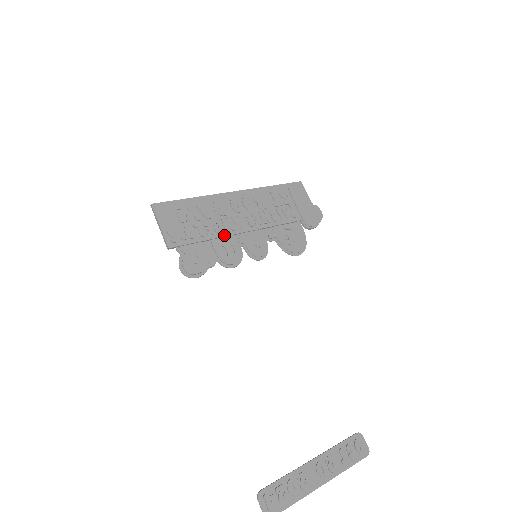
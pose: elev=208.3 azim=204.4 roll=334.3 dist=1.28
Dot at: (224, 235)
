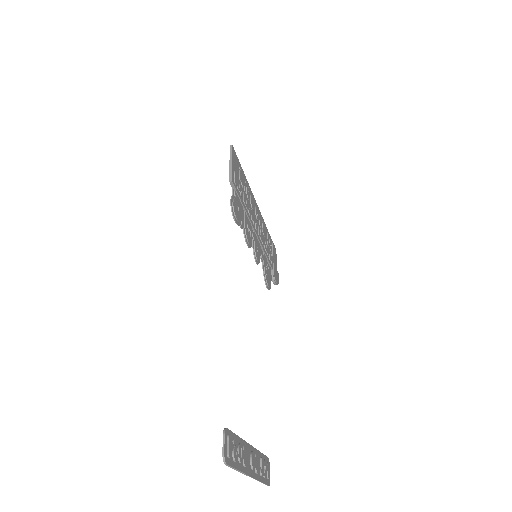
Dot at: (250, 219)
